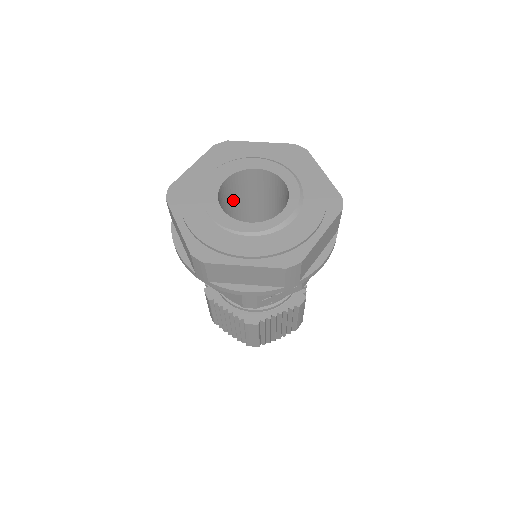
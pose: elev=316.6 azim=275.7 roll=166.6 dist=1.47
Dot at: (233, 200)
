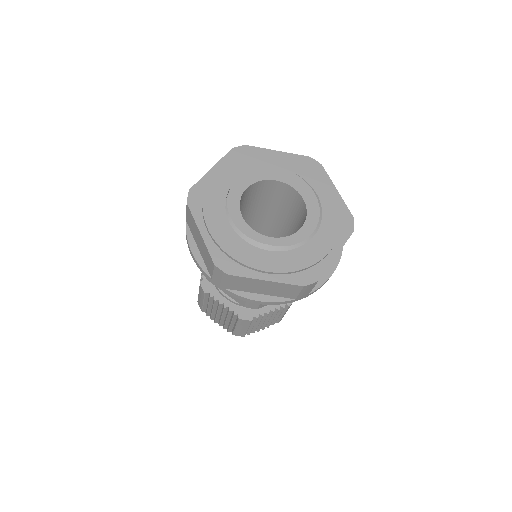
Dot at: (276, 202)
